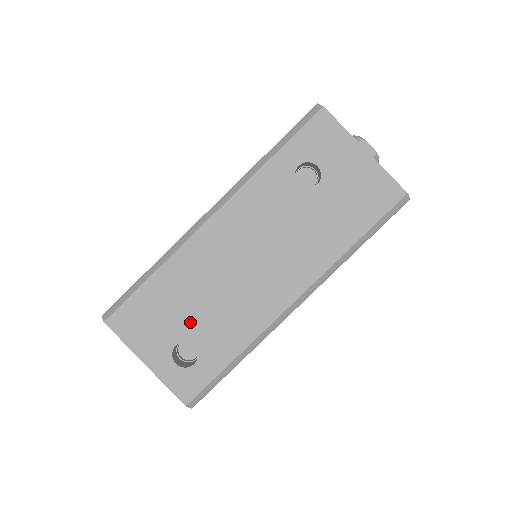
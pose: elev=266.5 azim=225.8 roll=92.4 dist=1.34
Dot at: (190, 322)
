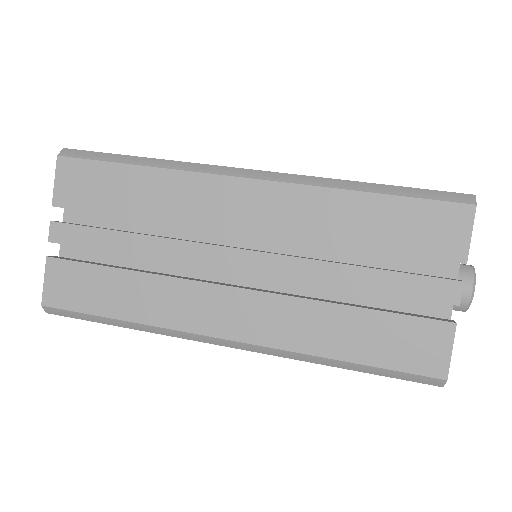
Dot at: occluded
